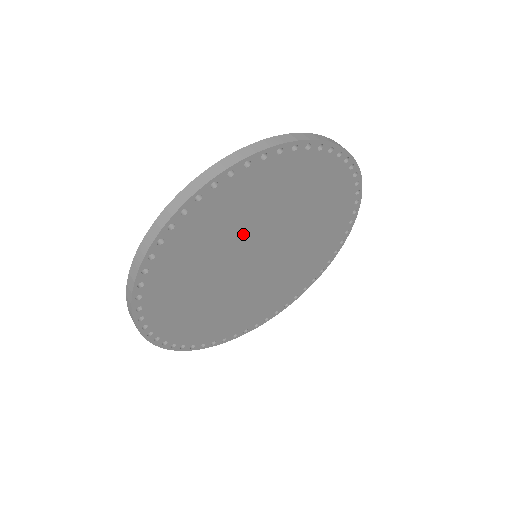
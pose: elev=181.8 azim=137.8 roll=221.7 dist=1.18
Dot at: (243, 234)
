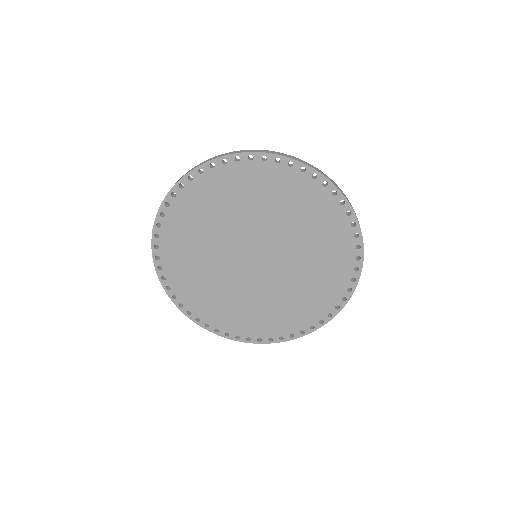
Dot at: (218, 241)
